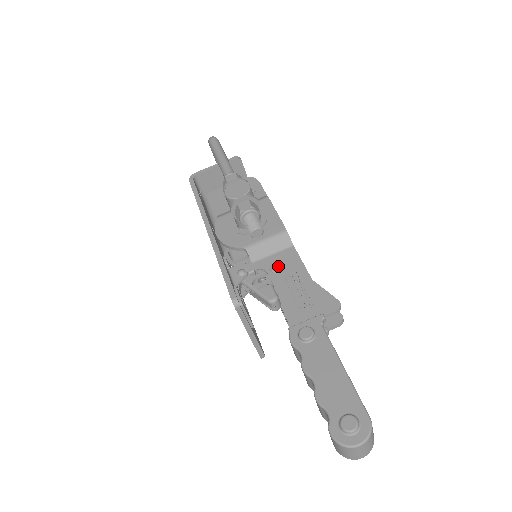
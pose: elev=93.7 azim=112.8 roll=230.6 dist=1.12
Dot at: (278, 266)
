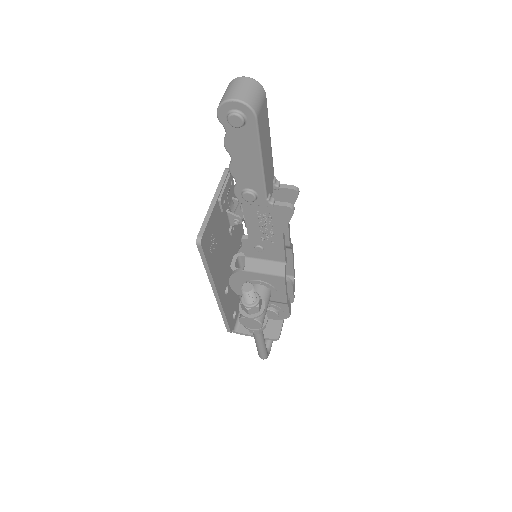
Dot at: occluded
